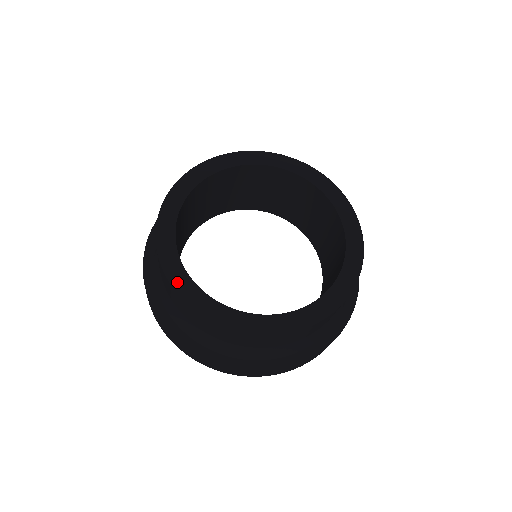
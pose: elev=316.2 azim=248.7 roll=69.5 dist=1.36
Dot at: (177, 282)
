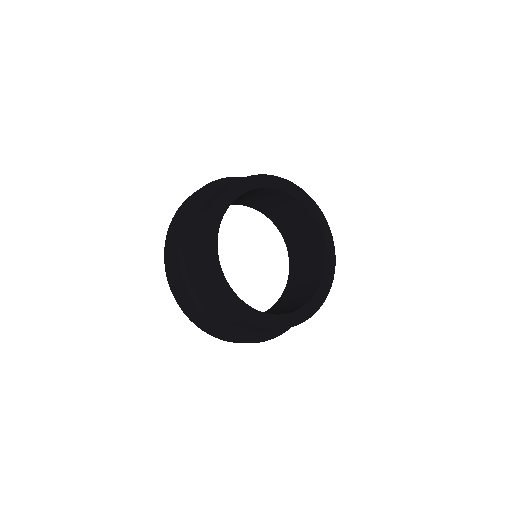
Dot at: (265, 323)
